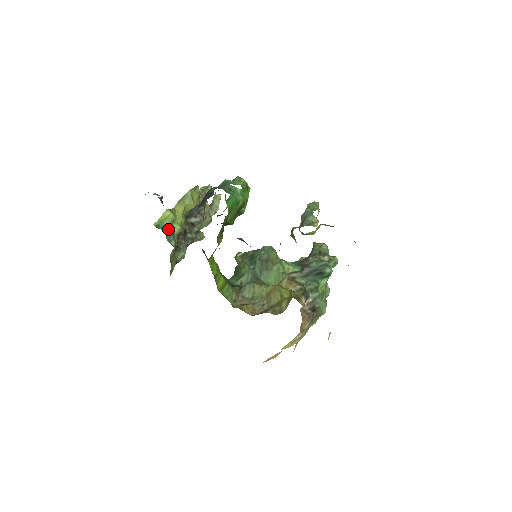
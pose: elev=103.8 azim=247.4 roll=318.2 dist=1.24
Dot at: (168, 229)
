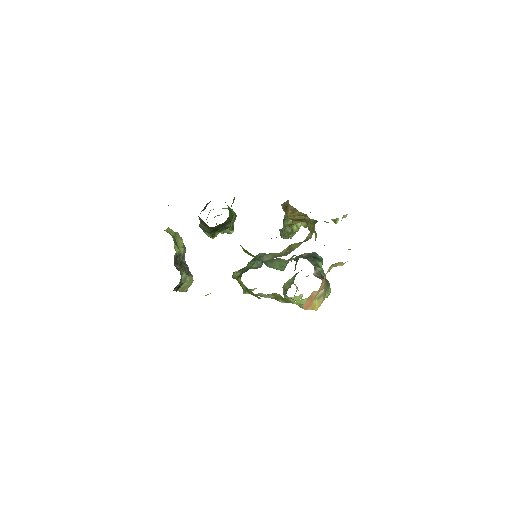
Dot at: (174, 239)
